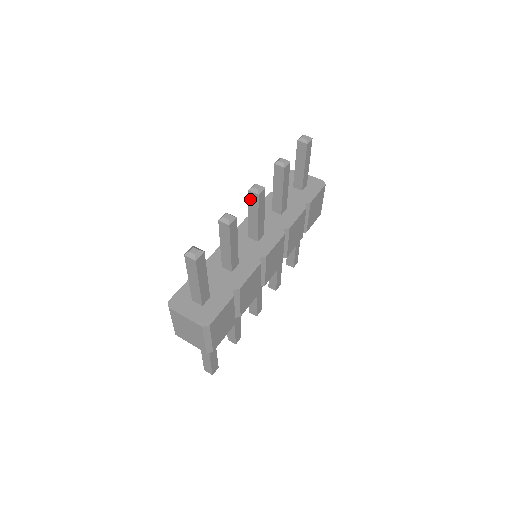
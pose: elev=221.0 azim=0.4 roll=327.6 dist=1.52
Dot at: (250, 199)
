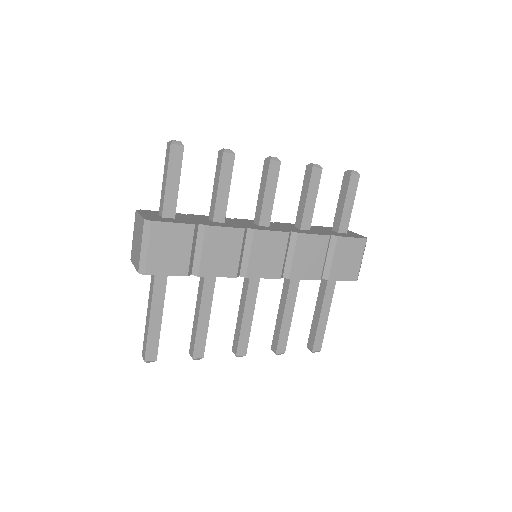
Dot at: (264, 169)
